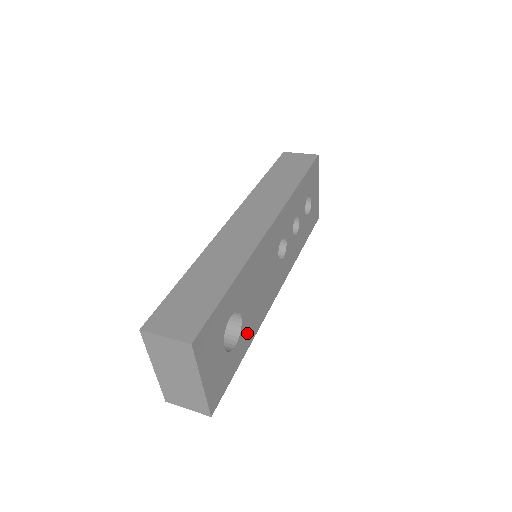
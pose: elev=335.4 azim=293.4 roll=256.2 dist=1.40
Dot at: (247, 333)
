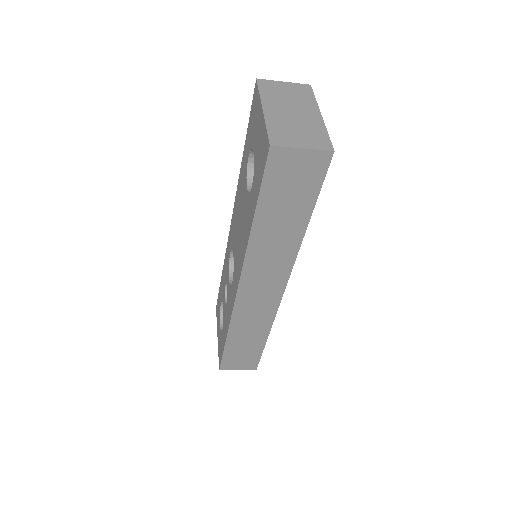
Dot at: occluded
